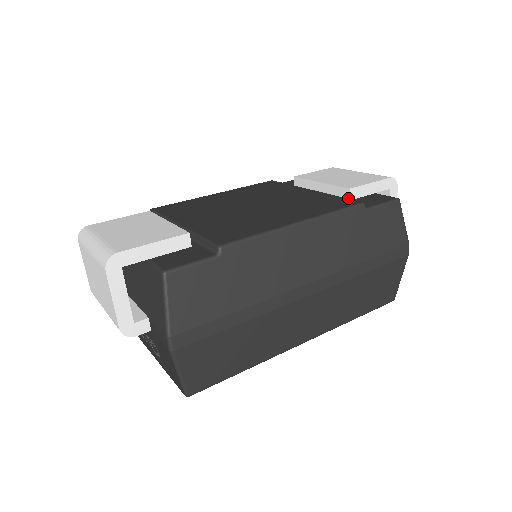
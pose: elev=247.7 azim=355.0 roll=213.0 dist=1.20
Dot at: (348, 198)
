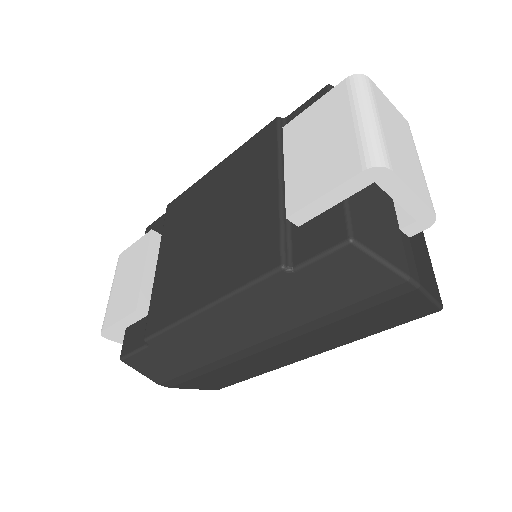
Dot at: (295, 223)
